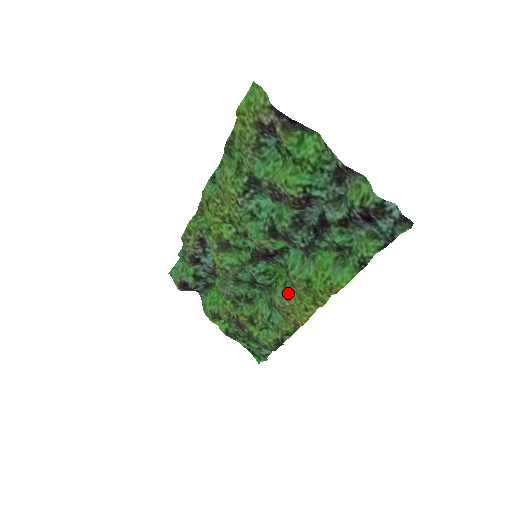
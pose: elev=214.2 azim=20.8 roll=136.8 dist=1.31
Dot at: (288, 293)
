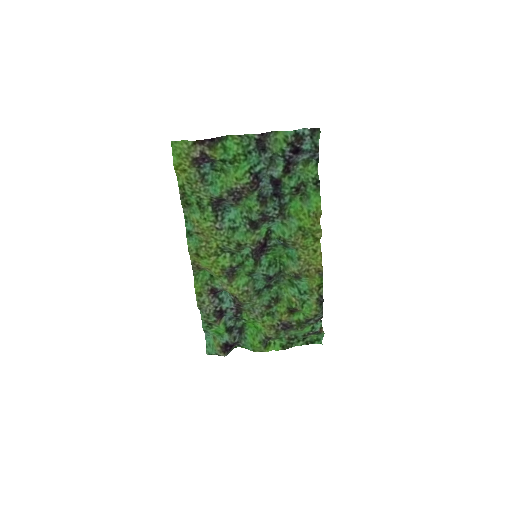
Dot at: (296, 255)
